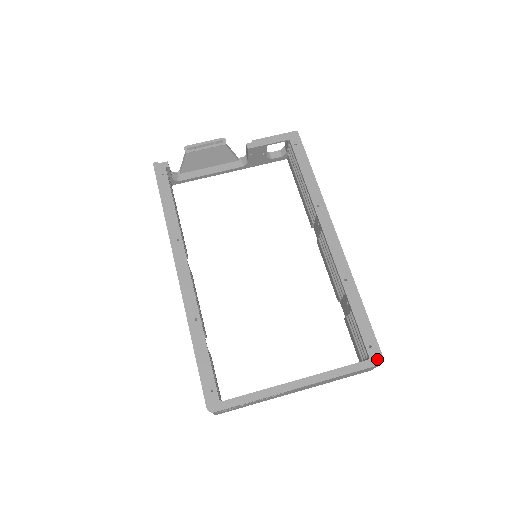
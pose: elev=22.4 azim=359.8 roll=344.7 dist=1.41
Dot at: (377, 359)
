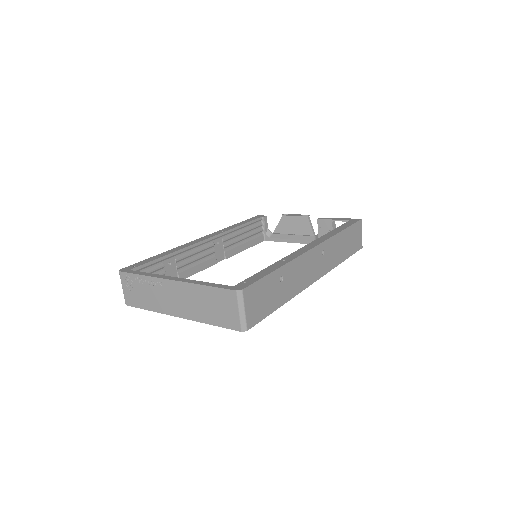
Dot at: (238, 288)
